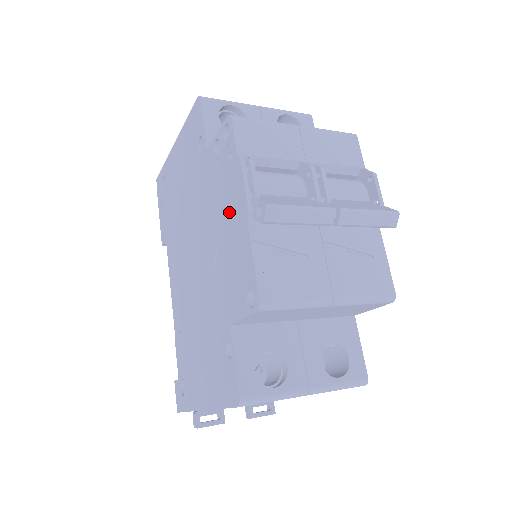
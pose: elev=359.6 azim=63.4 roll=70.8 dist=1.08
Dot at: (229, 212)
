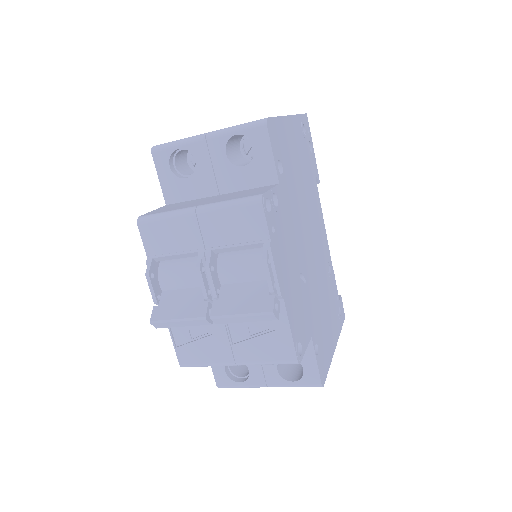
Dot at: occluded
